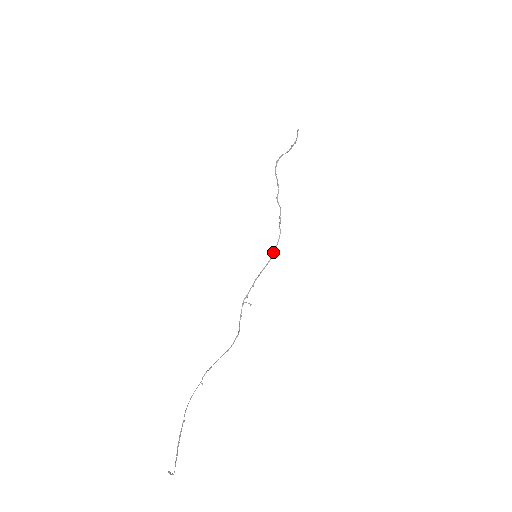
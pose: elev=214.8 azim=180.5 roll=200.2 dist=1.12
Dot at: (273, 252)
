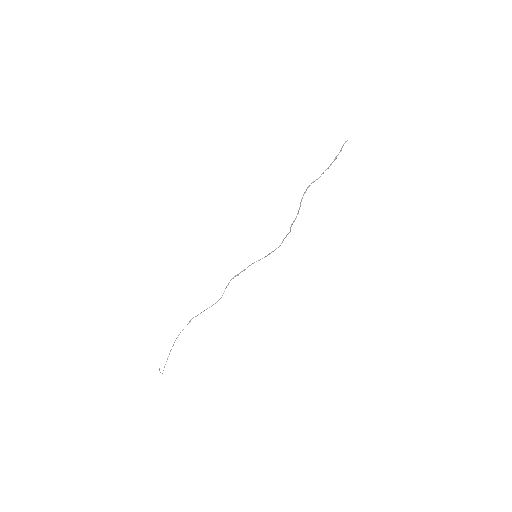
Dot at: occluded
